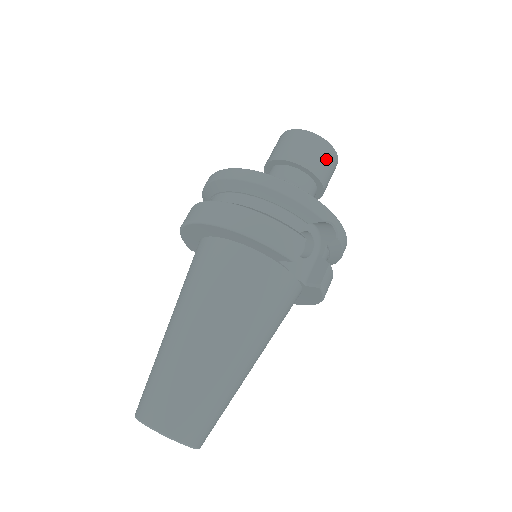
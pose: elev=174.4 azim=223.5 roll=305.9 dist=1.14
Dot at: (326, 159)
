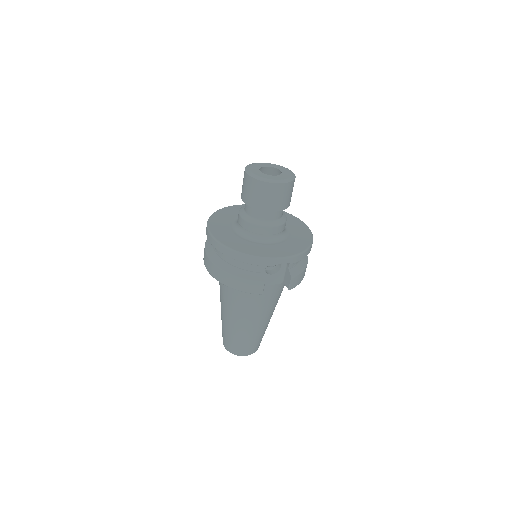
Dot at: (277, 195)
